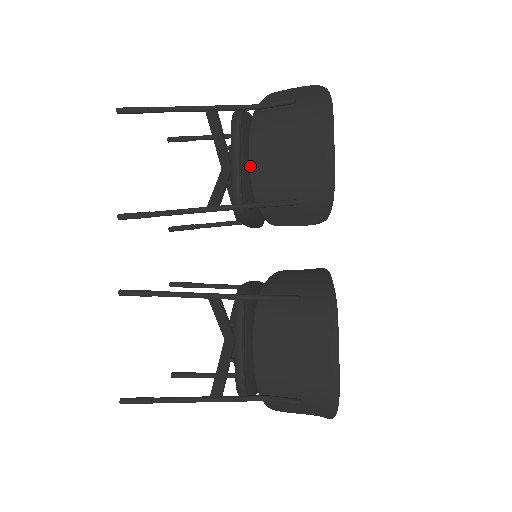
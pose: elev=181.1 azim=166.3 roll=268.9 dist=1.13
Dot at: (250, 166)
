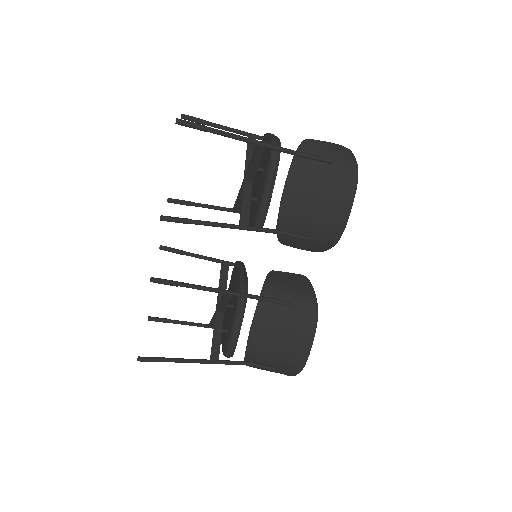
Dot at: (282, 202)
